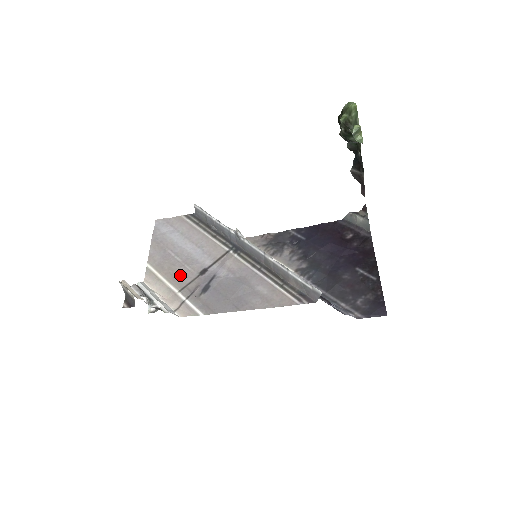
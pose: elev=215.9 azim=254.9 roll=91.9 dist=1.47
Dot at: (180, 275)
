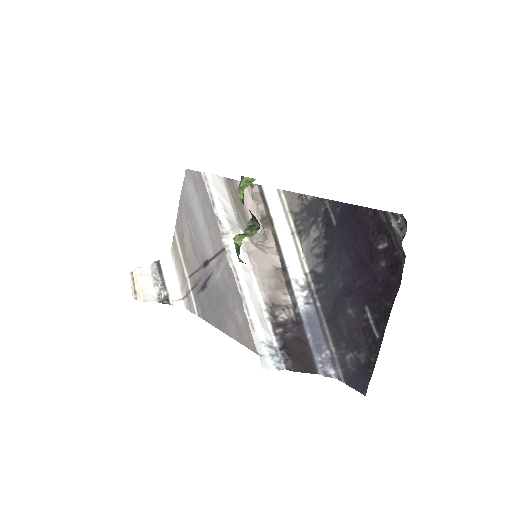
Dot at: (191, 257)
